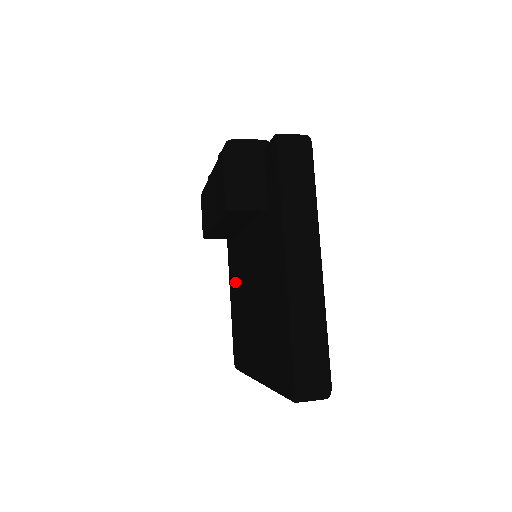
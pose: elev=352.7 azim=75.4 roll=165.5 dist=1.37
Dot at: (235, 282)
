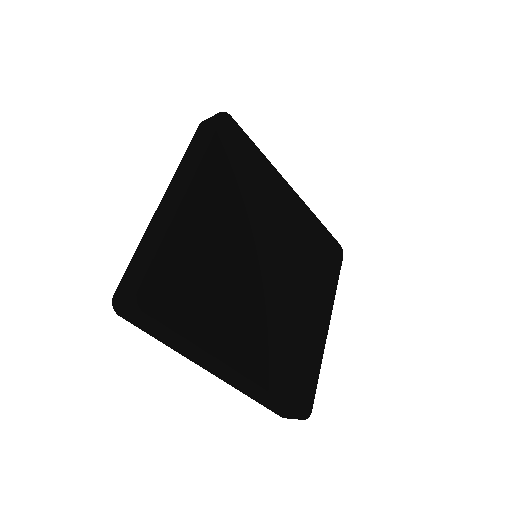
Dot at: occluded
